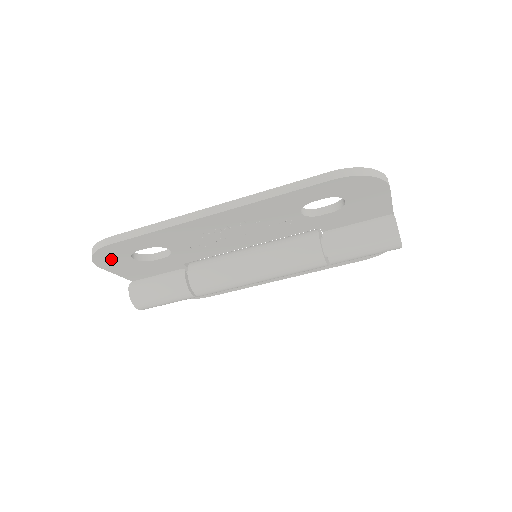
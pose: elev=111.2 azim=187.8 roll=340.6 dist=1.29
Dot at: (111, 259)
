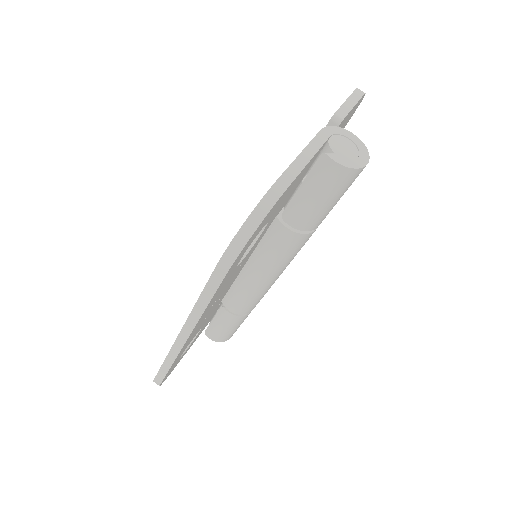
Dot at: (174, 367)
